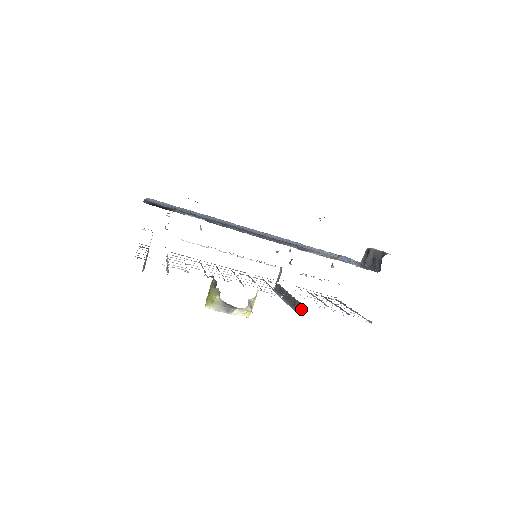
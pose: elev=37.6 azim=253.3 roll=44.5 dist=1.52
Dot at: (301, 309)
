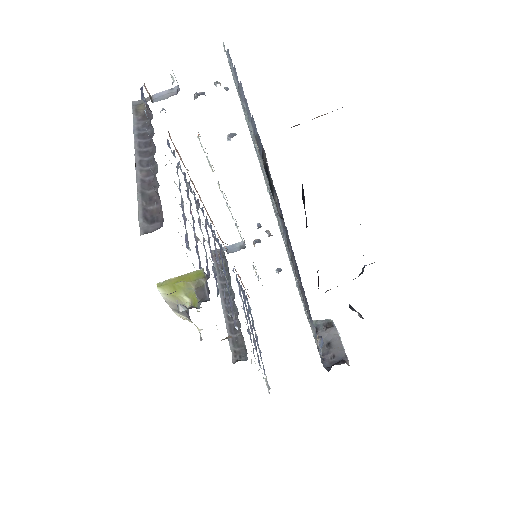
Dot at: (241, 358)
